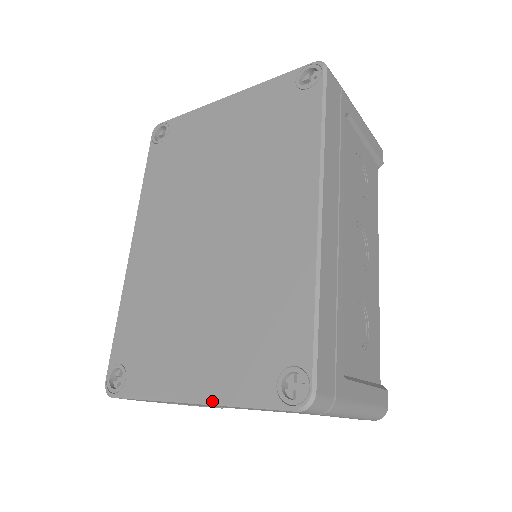
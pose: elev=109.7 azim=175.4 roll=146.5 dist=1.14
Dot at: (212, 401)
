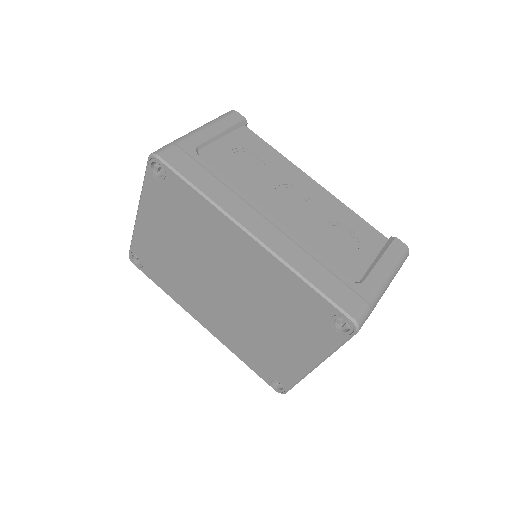
Dot at: (322, 360)
